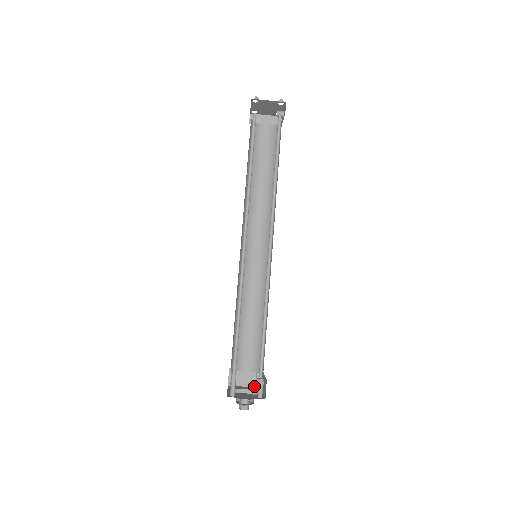
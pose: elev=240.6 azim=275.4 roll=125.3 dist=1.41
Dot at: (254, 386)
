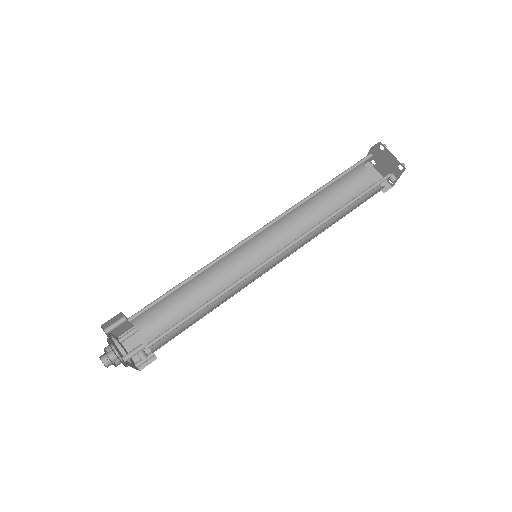
Dot at: (136, 362)
